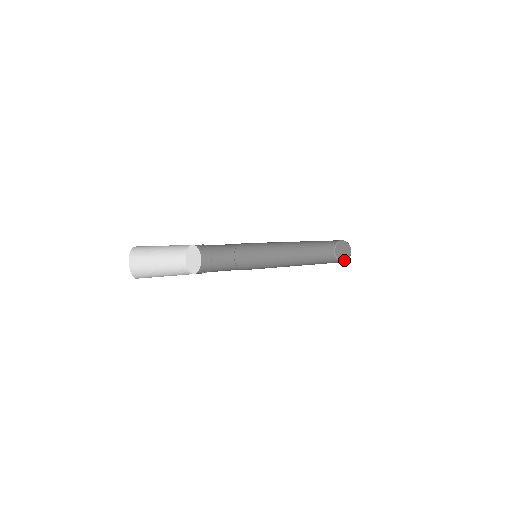
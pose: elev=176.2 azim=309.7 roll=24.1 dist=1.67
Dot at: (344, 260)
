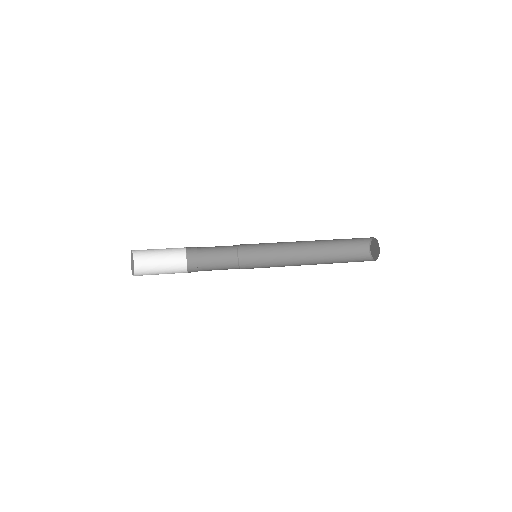
Dot at: (372, 254)
